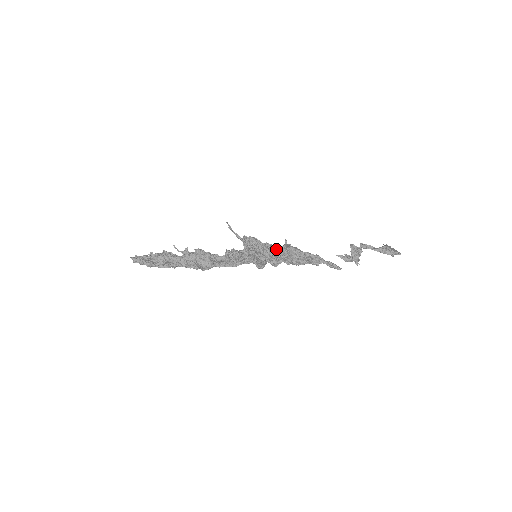
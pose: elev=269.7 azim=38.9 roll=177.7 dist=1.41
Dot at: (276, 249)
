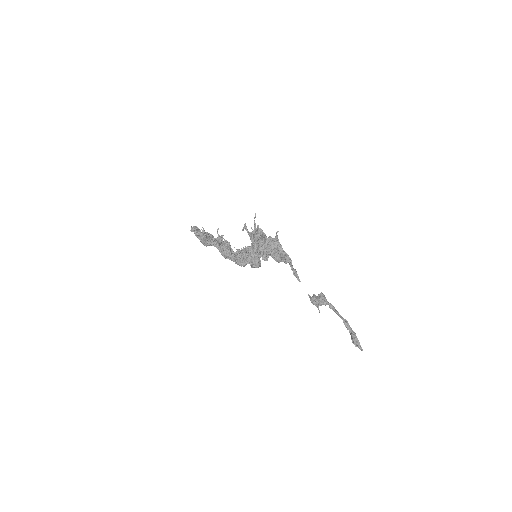
Dot at: (269, 238)
